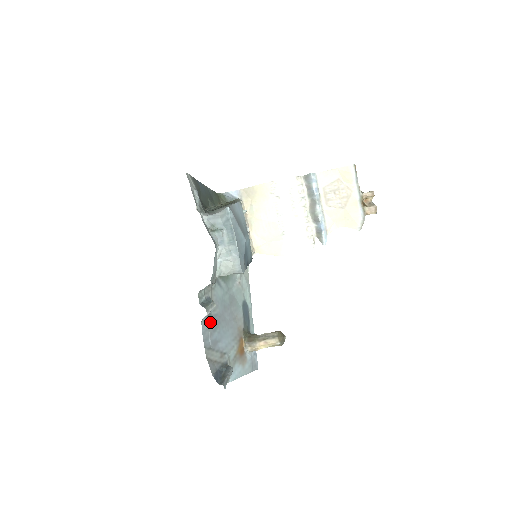
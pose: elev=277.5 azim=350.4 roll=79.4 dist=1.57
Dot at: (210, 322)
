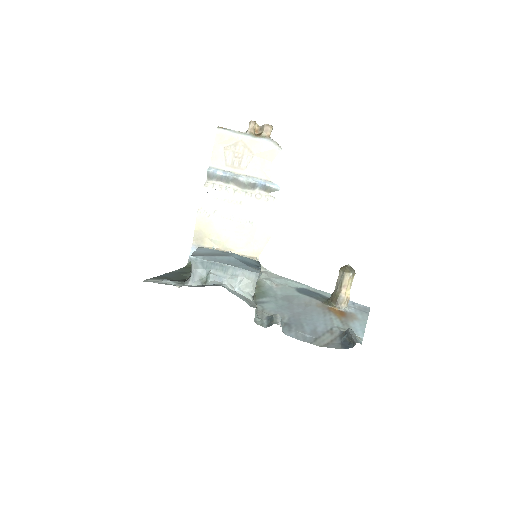
Dot at: (291, 327)
